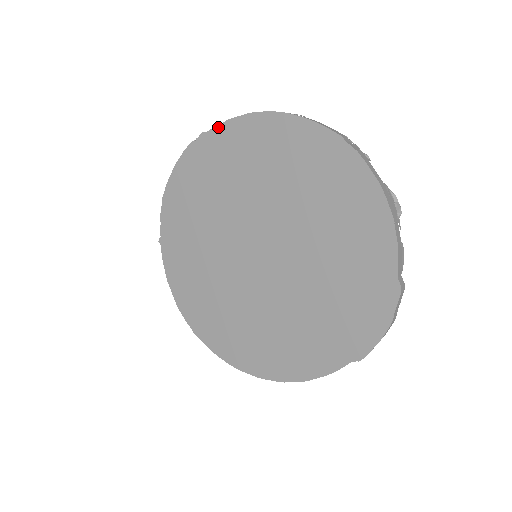
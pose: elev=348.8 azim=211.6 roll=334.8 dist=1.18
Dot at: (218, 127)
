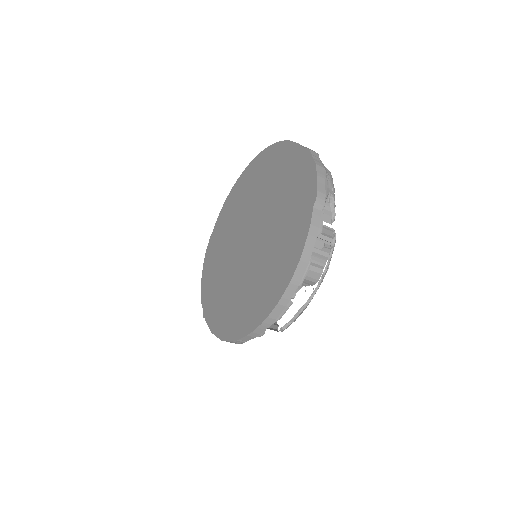
Dot at: (215, 225)
